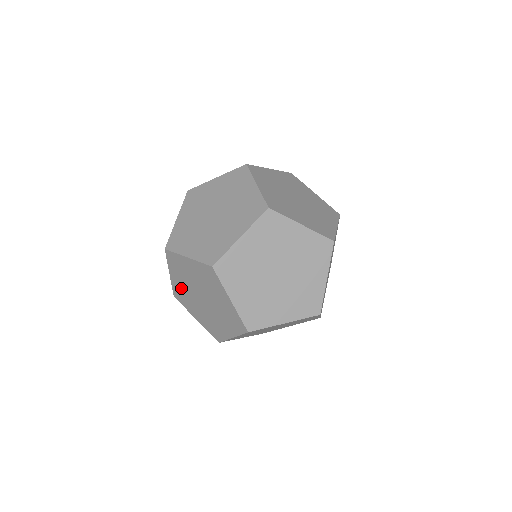
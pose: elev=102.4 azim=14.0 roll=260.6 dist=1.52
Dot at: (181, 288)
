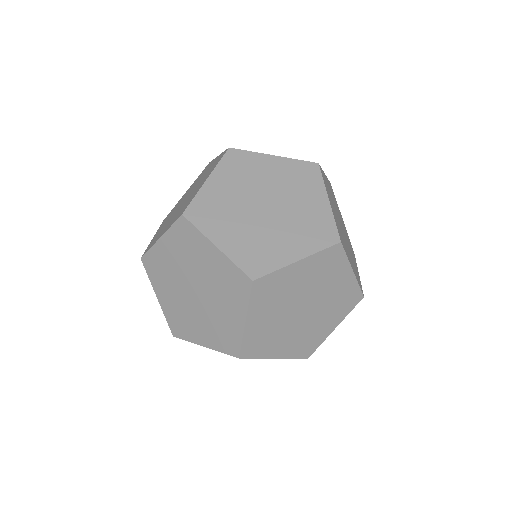
Dot at: occluded
